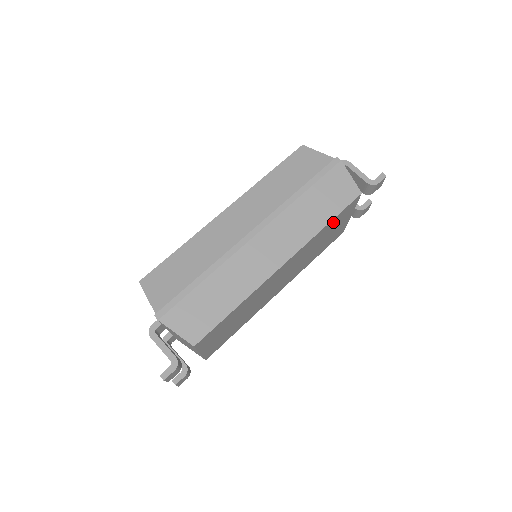
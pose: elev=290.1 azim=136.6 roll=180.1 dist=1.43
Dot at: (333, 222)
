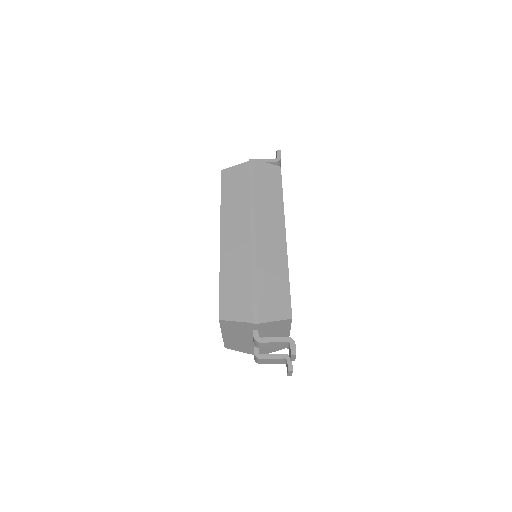
Dot at: occluded
